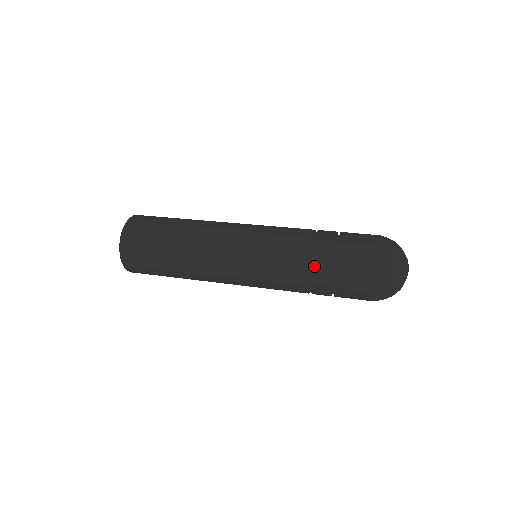
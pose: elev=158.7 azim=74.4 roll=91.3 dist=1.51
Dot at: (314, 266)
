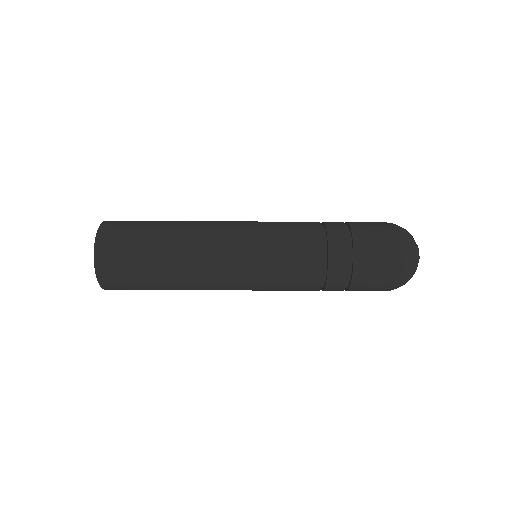
Dot at: occluded
